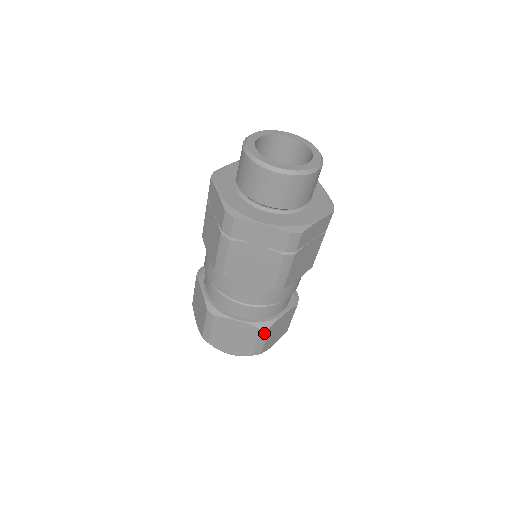
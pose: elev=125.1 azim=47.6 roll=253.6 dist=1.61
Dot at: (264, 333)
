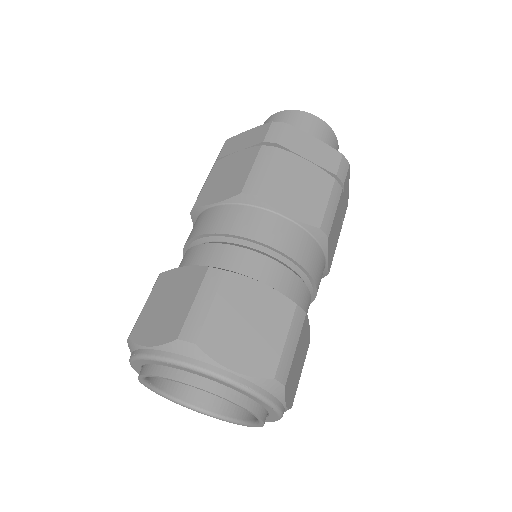
Dot at: (298, 322)
